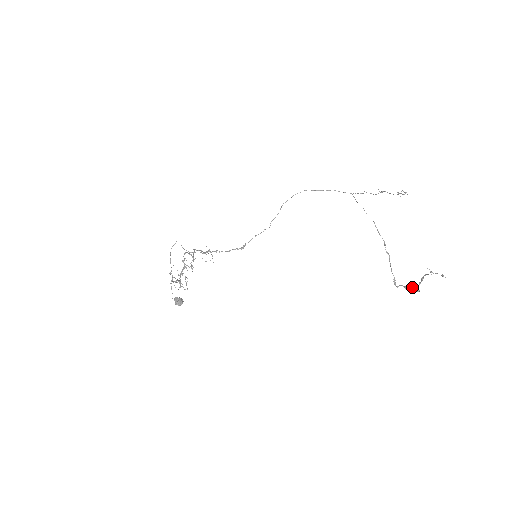
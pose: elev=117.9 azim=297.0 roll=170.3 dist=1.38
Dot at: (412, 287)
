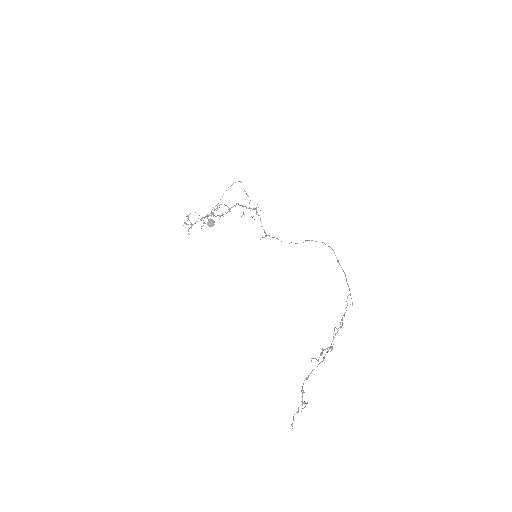
Dot at: occluded
